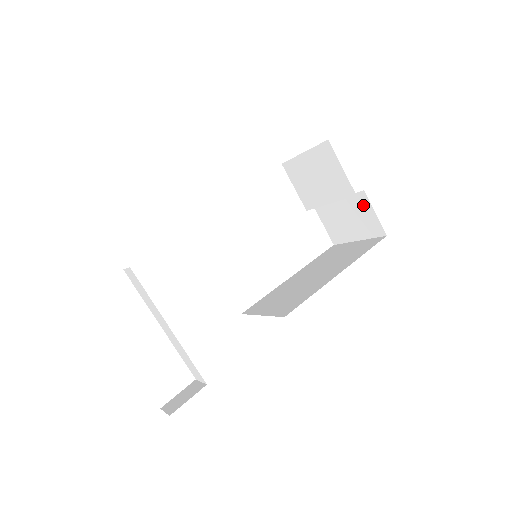
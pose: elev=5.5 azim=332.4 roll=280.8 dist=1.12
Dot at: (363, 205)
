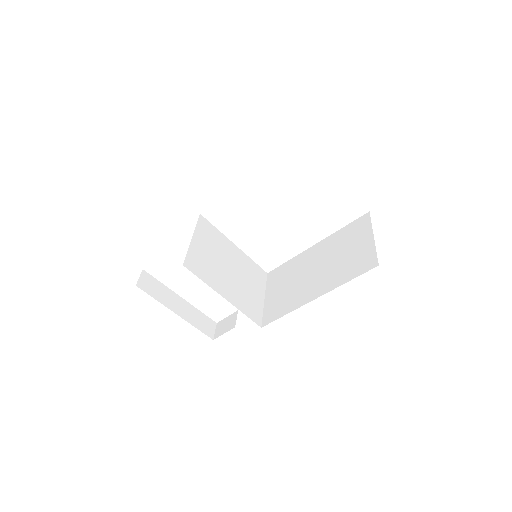
Dot at: occluded
